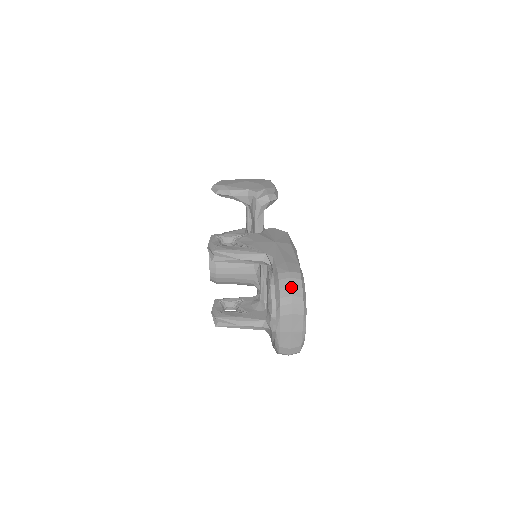
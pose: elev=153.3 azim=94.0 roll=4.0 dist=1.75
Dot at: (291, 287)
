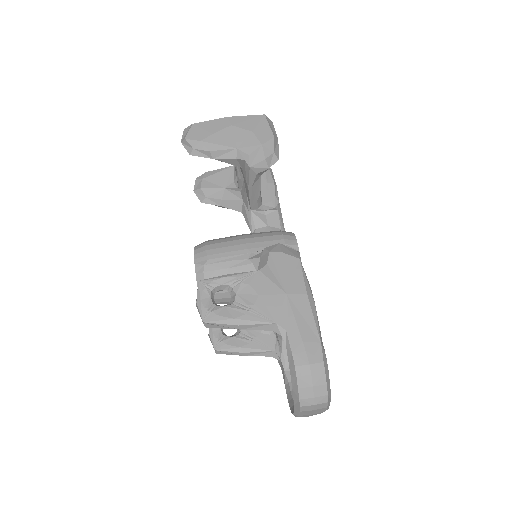
Dot at: (313, 387)
